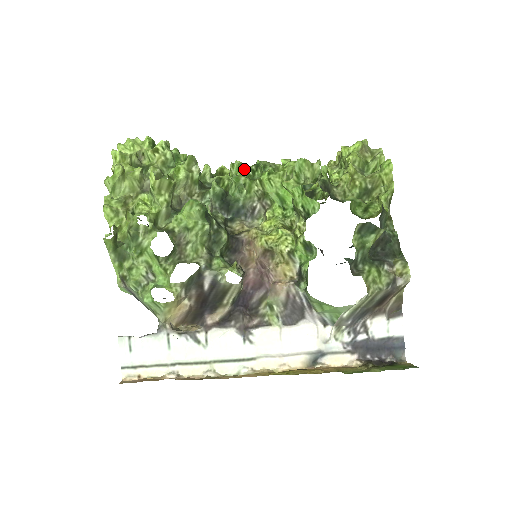
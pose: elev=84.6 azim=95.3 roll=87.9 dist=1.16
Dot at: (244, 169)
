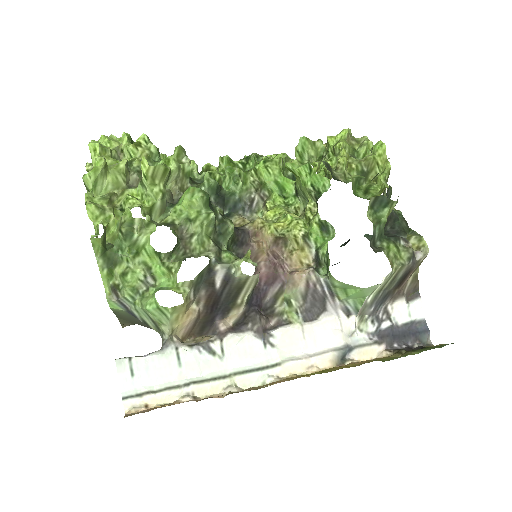
Dot at: (234, 163)
